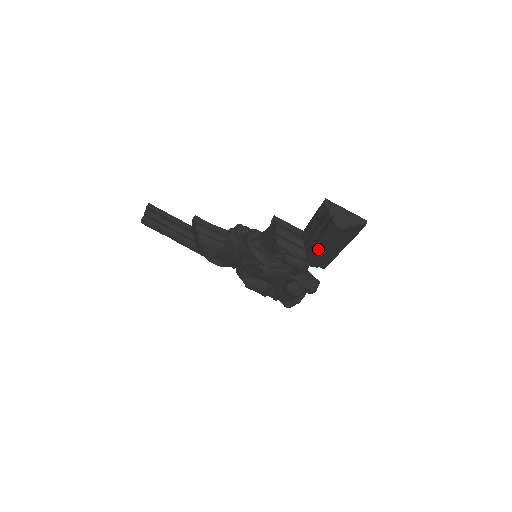
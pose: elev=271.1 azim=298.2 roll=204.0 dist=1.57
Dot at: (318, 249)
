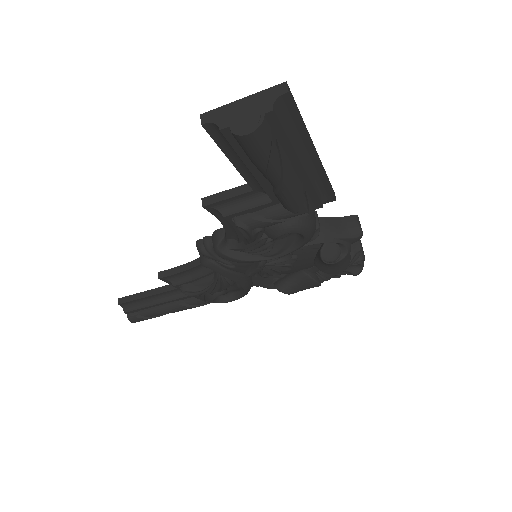
Dot at: (280, 188)
